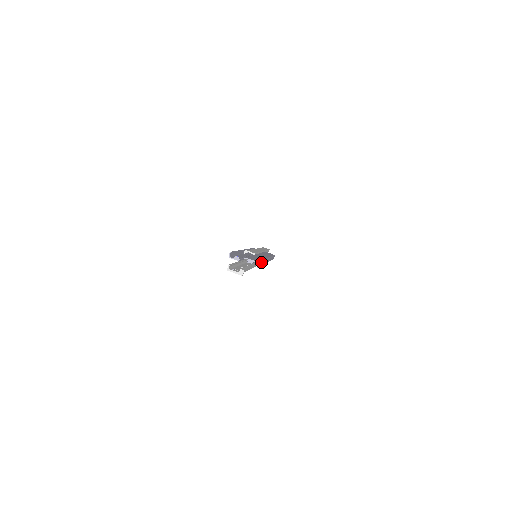
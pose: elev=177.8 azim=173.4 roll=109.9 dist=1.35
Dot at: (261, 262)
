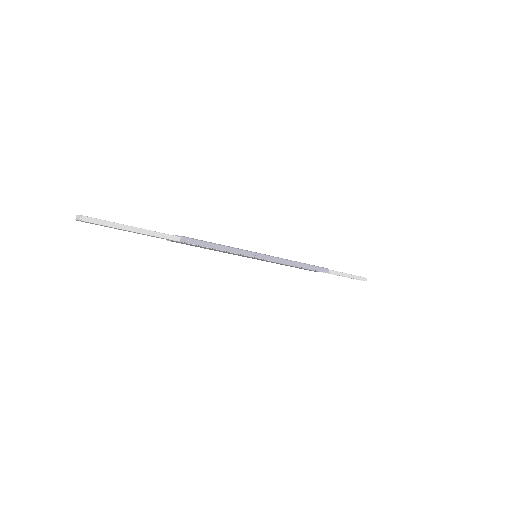
Dot at: (200, 240)
